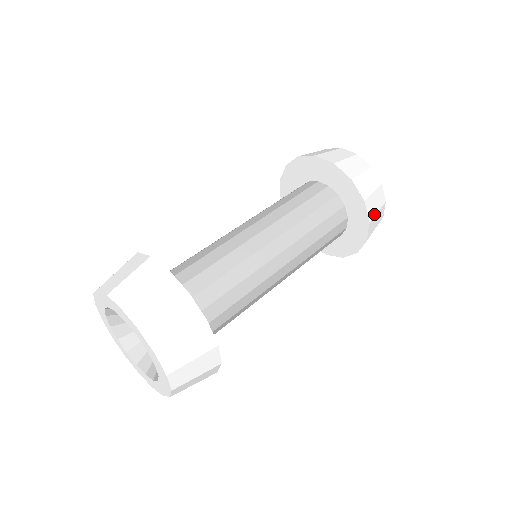
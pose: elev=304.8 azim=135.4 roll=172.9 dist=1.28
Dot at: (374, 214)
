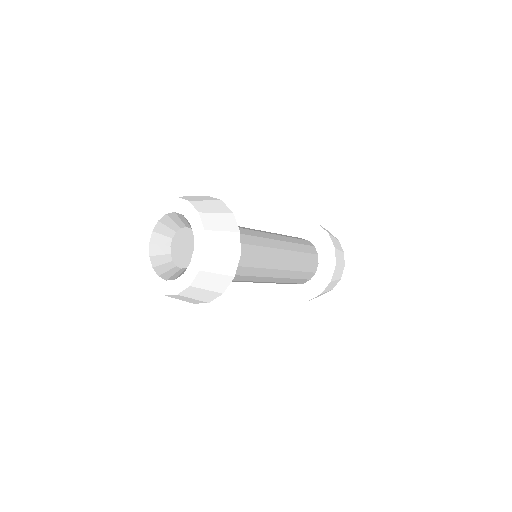
Dot at: (313, 298)
